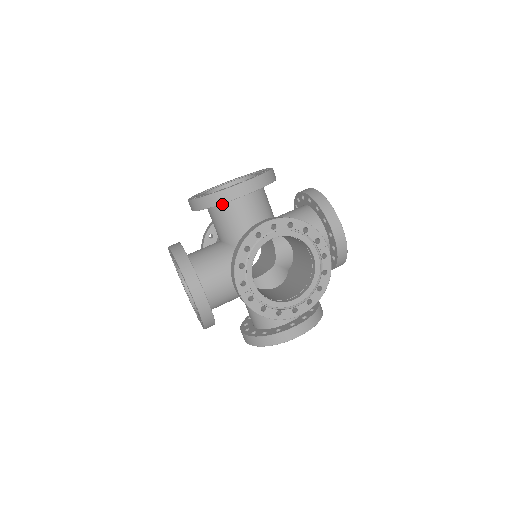
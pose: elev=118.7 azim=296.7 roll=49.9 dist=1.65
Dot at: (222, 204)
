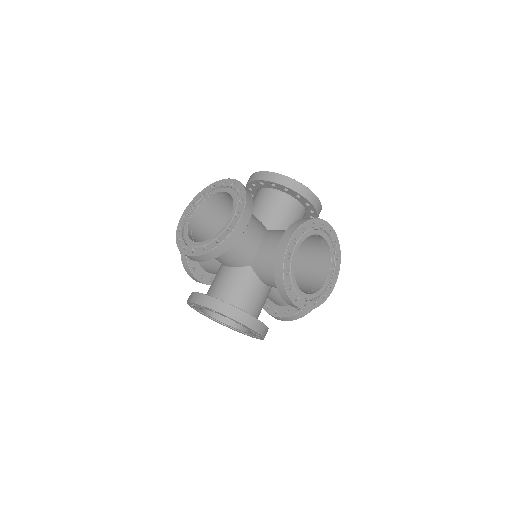
Dot at: occluded
